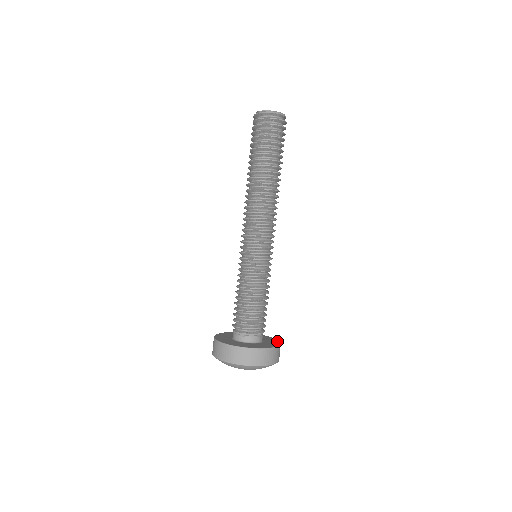
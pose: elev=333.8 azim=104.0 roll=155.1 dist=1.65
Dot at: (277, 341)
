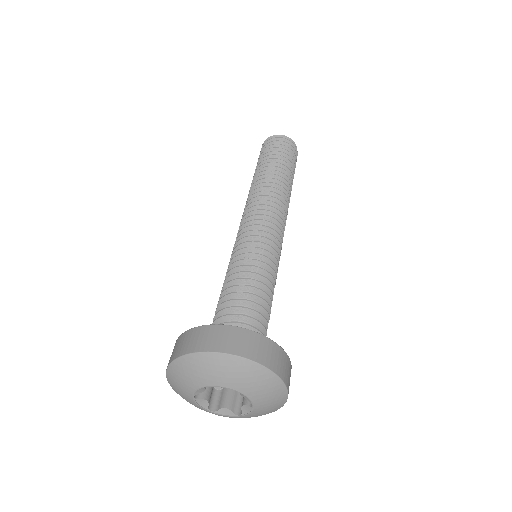
Dot at: occluded
